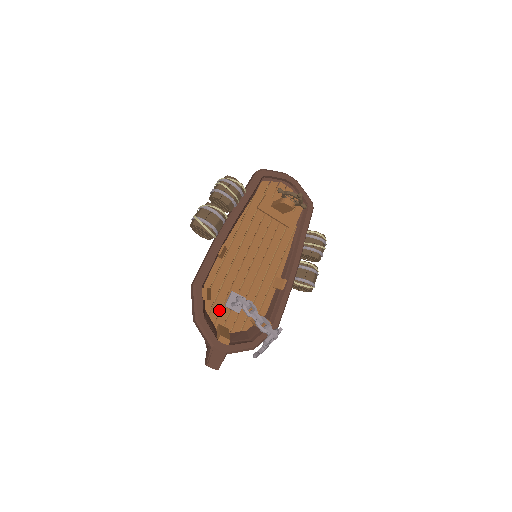
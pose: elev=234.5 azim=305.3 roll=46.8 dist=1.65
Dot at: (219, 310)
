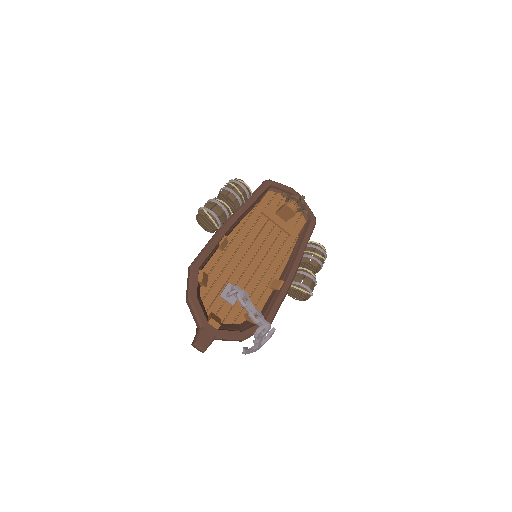
Dot at: (213, 298)
